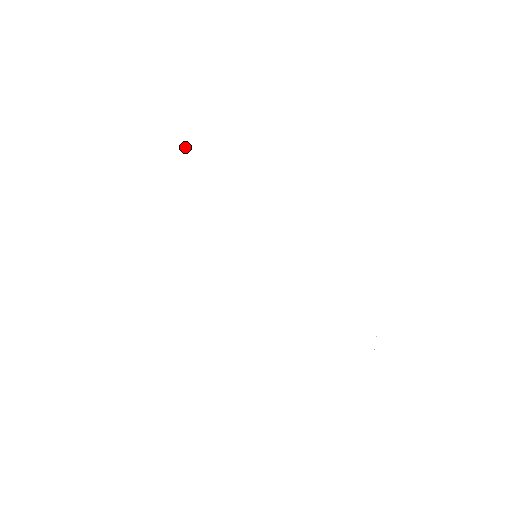
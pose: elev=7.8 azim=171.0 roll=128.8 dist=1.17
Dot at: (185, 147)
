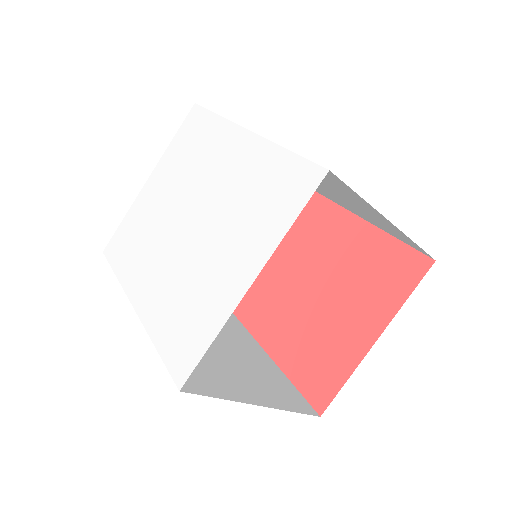
Dot at: (116, 240)
